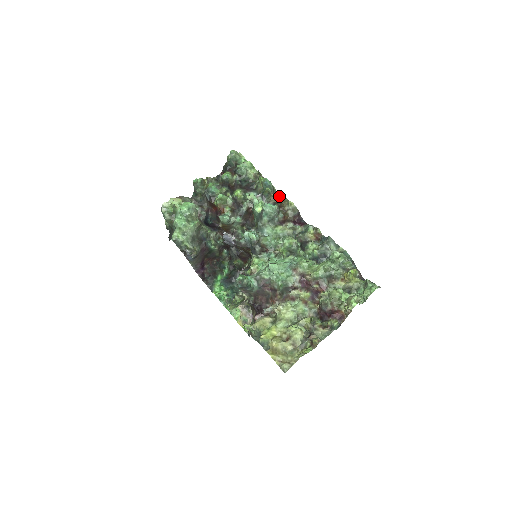
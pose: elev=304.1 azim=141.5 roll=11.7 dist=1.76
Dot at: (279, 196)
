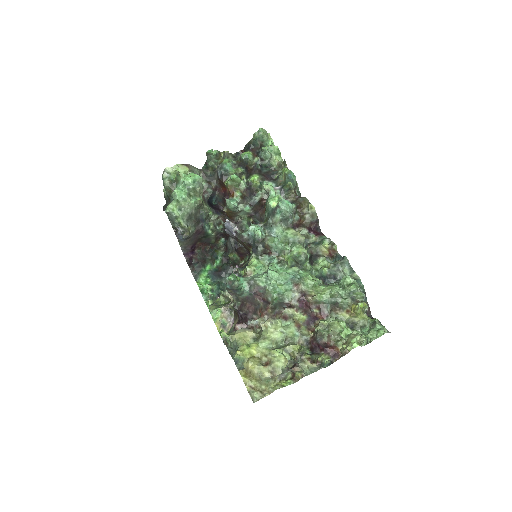
Dot at: (300, 195)
